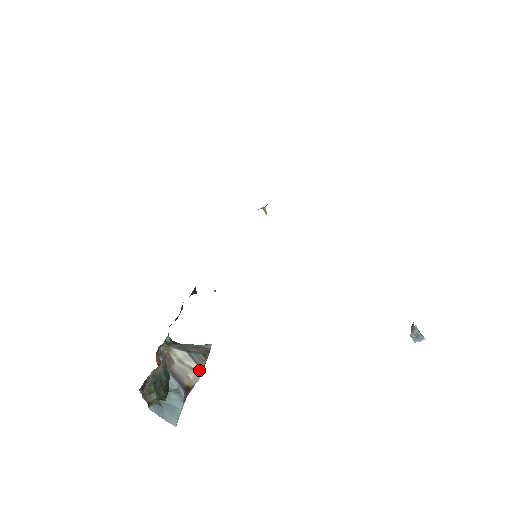
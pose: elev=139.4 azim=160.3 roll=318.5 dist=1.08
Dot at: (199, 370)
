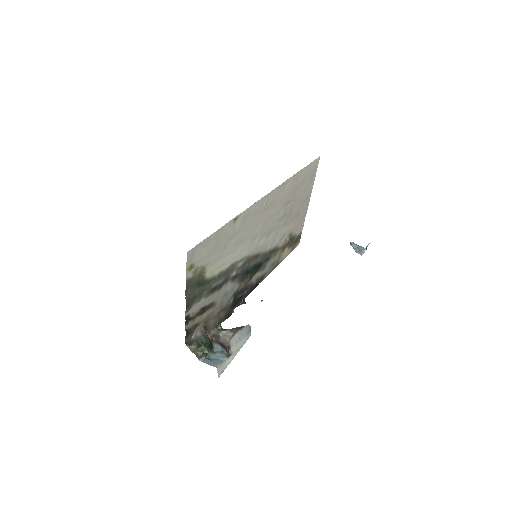
Dot at: (233, 335)
